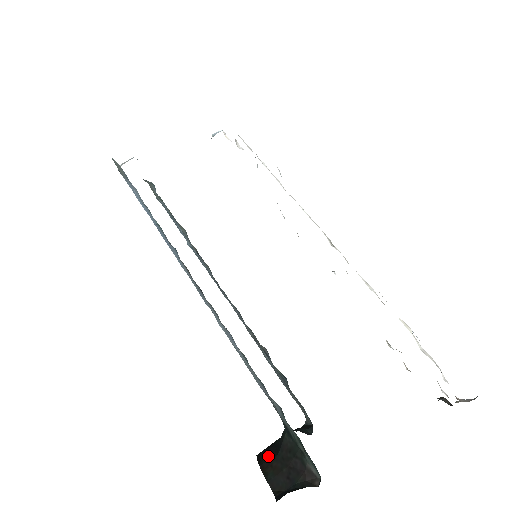
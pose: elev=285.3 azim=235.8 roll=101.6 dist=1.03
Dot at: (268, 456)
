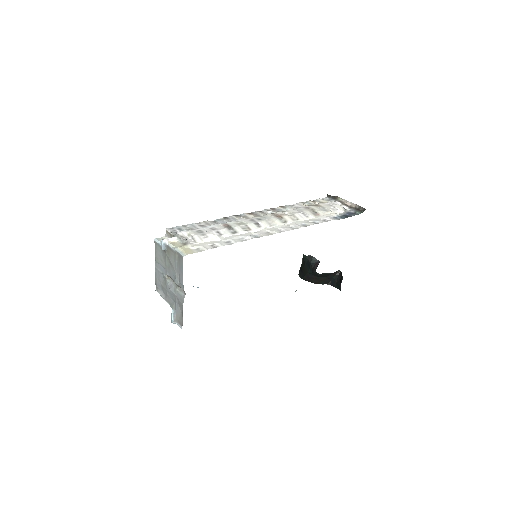
Dot at: (314, 279)
